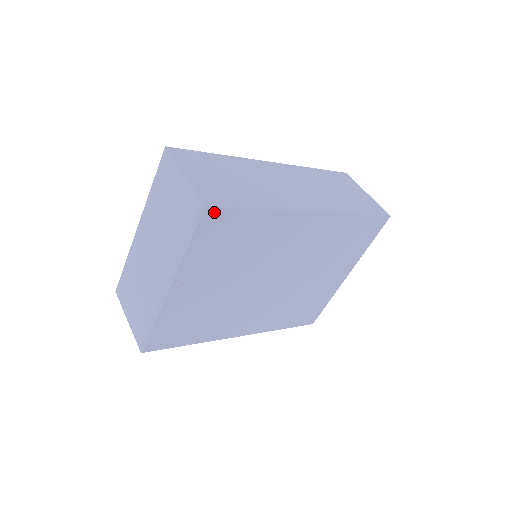
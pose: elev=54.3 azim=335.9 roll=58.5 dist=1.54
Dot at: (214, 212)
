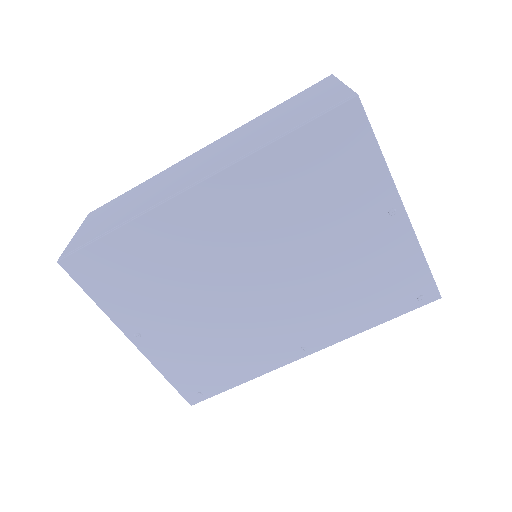
Dot at: (74, 261)
